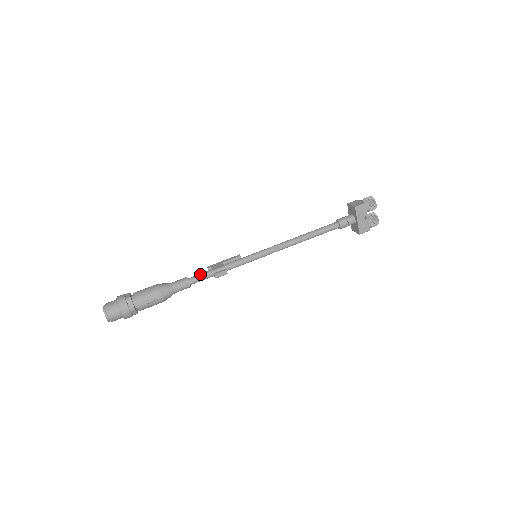
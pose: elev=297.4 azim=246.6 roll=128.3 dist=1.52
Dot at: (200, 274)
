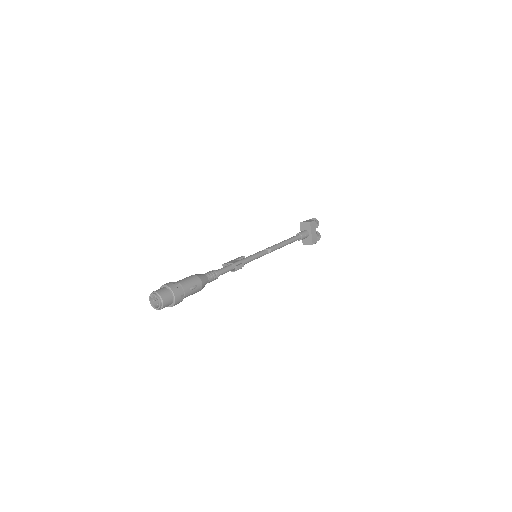
Dot at: (223, 267)
